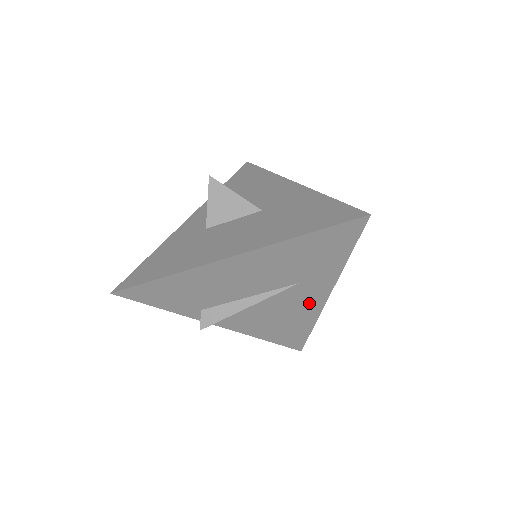
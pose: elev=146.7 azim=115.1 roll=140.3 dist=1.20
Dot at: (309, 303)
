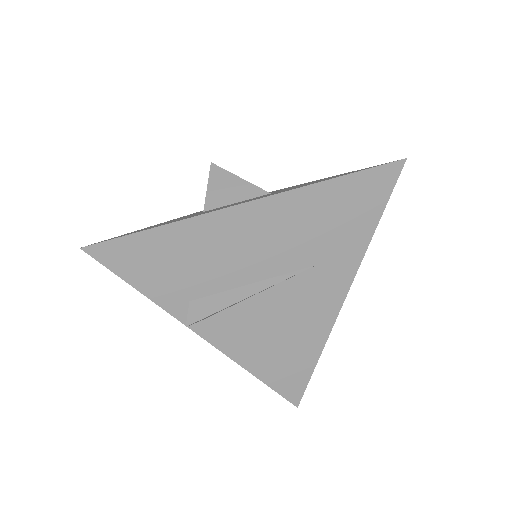
Dot at: (322, 306)
